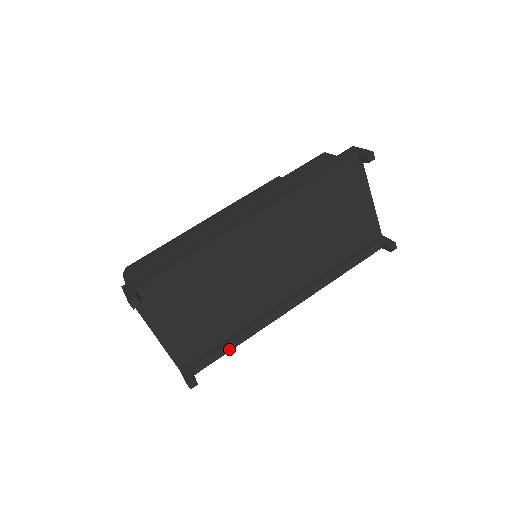
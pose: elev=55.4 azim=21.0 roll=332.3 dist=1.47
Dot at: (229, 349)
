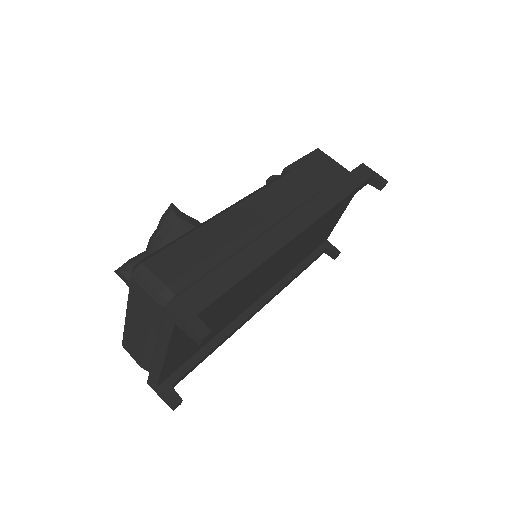
Dot at: (206, 357)
